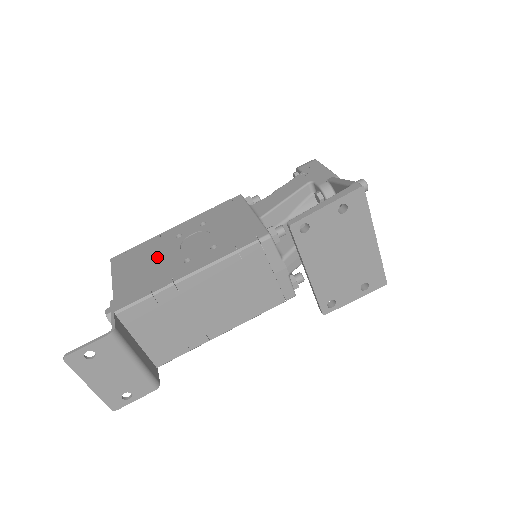
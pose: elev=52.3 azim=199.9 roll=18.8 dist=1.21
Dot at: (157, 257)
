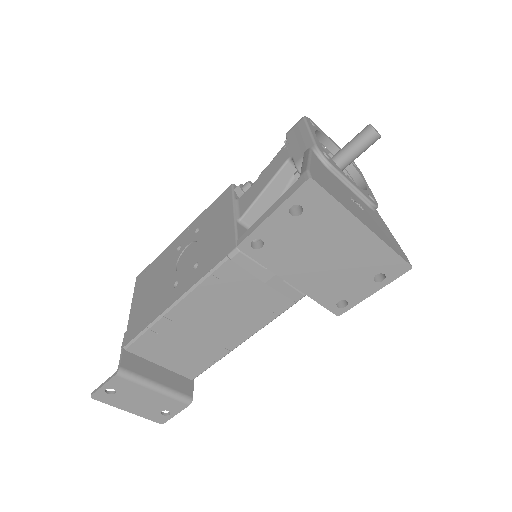
Dot at: (160, 278)
